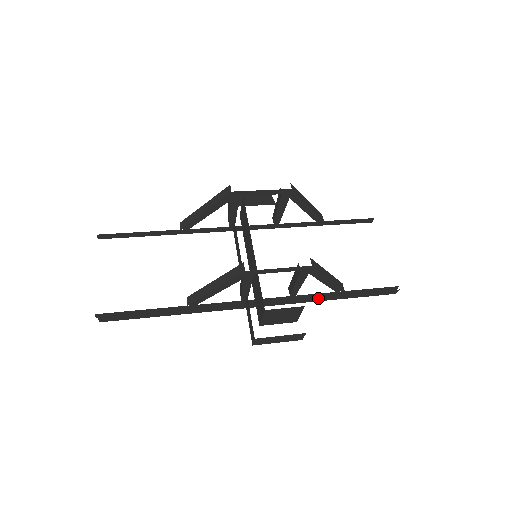
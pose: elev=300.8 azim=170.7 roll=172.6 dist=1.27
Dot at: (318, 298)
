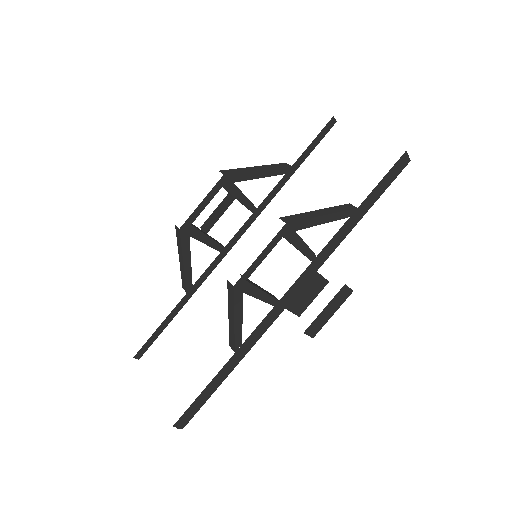
Dot at: (338, 239)
